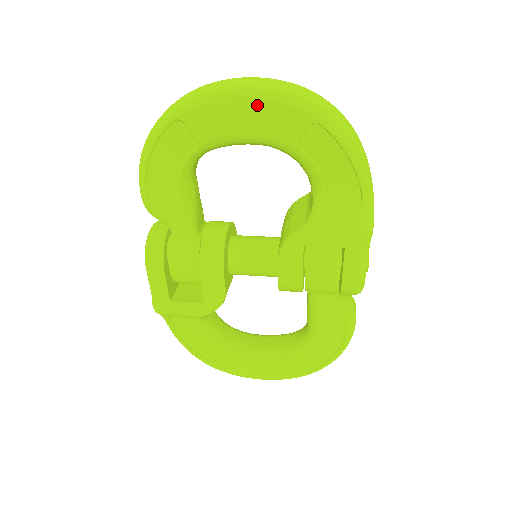
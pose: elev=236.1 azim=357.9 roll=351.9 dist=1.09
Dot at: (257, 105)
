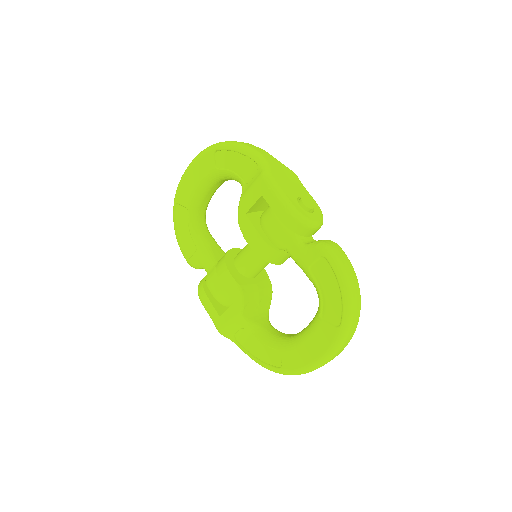
Dot at: (193, 168)
